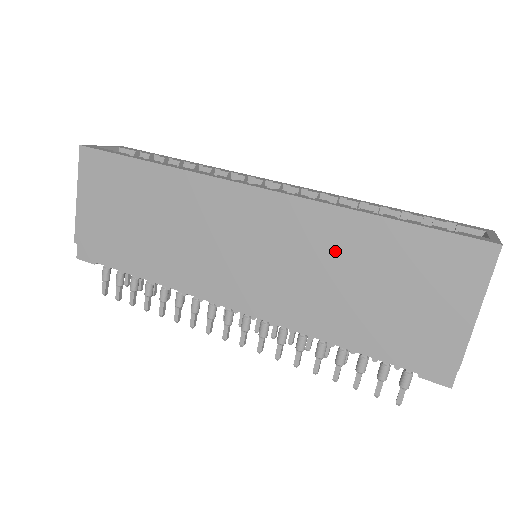
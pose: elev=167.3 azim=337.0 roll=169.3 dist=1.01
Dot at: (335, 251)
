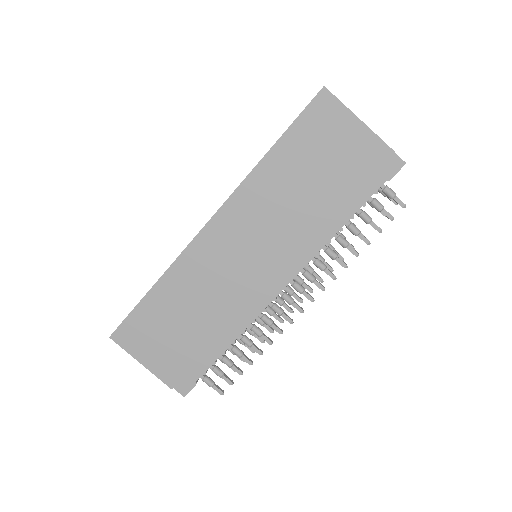
Dot at: (277, 191)
